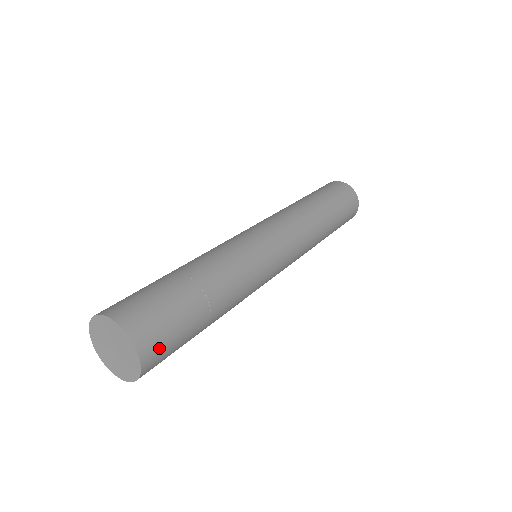
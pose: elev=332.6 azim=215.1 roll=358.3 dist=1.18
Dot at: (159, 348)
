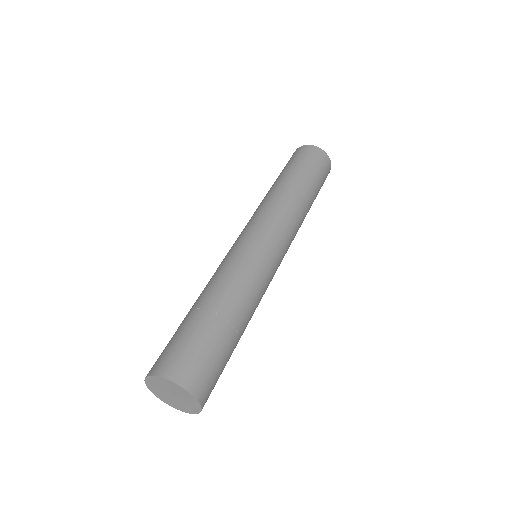
Dot at: (197, 372)
